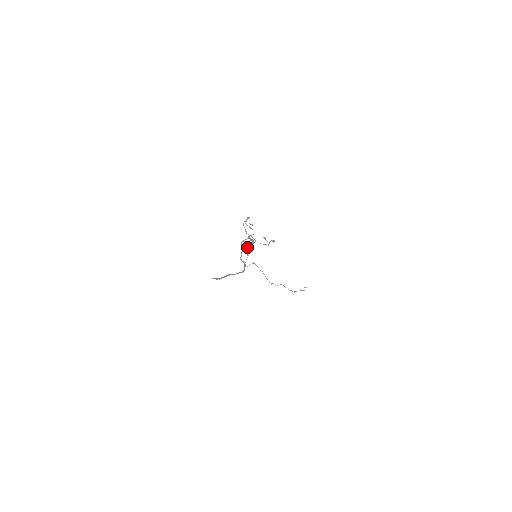
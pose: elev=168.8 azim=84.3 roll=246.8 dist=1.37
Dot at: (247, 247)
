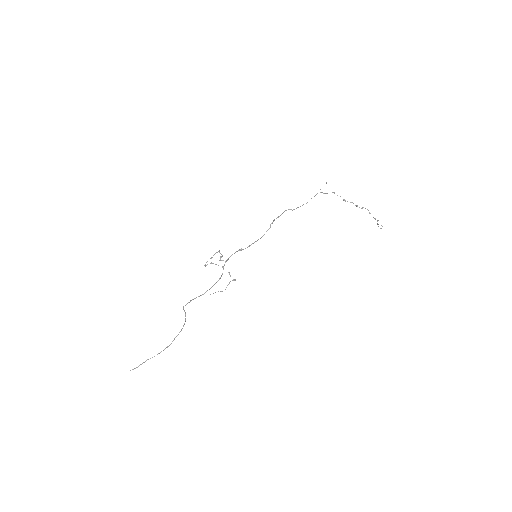
Dot at: (273, 221)
